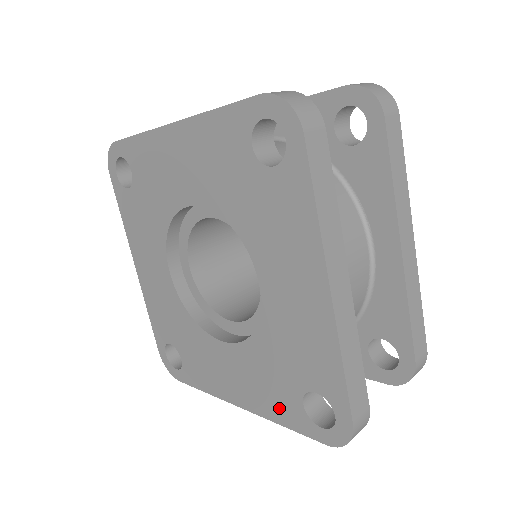
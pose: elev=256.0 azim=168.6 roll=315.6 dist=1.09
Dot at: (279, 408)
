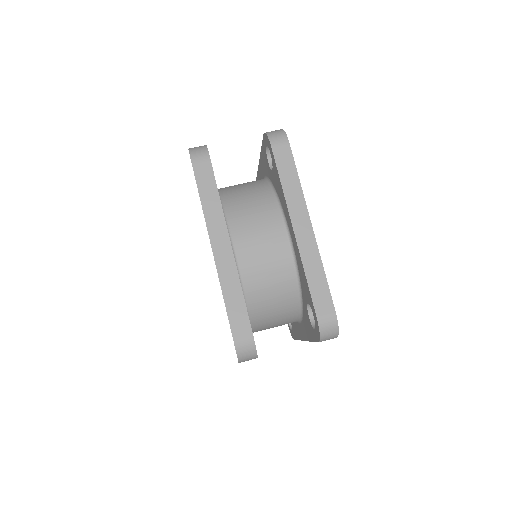
Dot at: occluded
